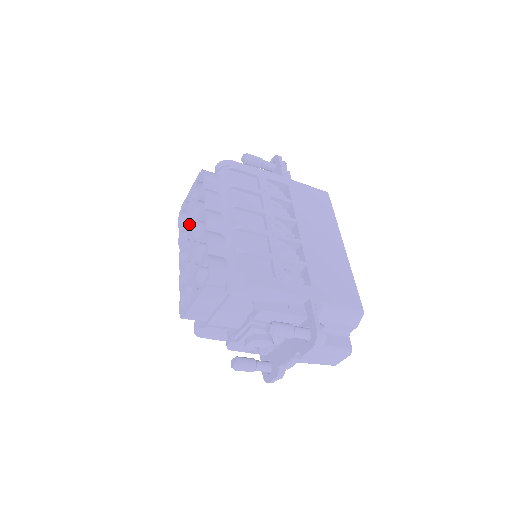
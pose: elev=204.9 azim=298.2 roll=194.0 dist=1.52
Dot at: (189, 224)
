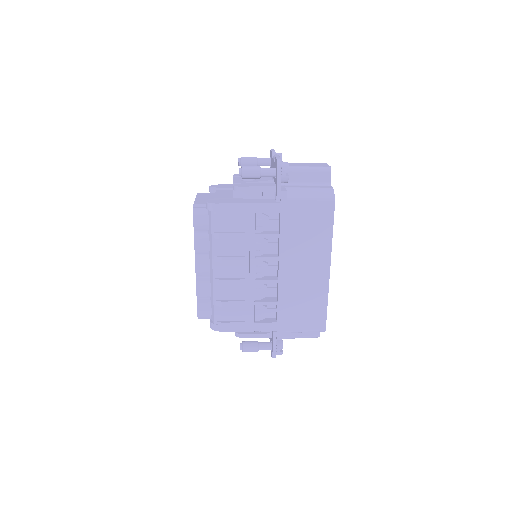
Dot at: occluded
